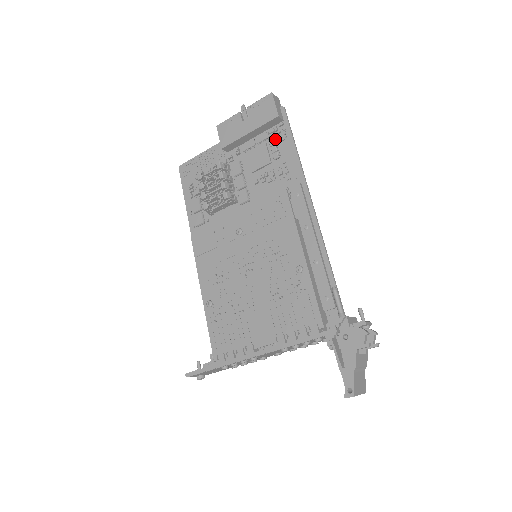
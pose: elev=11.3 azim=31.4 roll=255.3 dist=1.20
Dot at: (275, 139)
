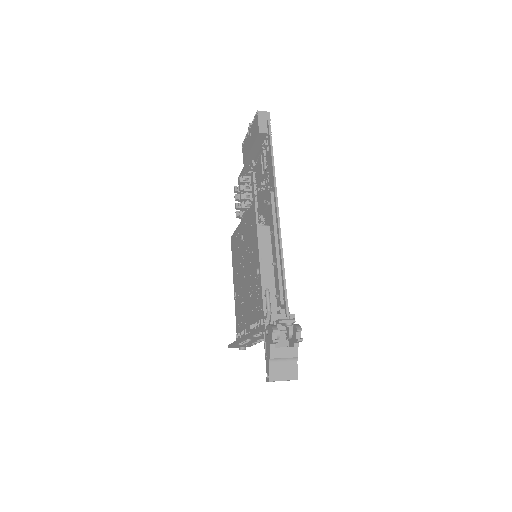
Dot at: (263, 152)
